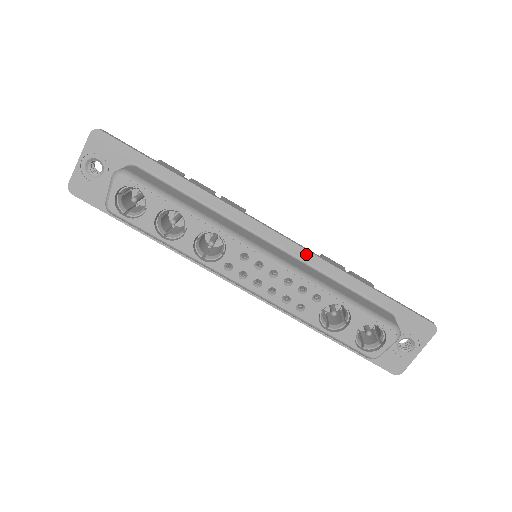
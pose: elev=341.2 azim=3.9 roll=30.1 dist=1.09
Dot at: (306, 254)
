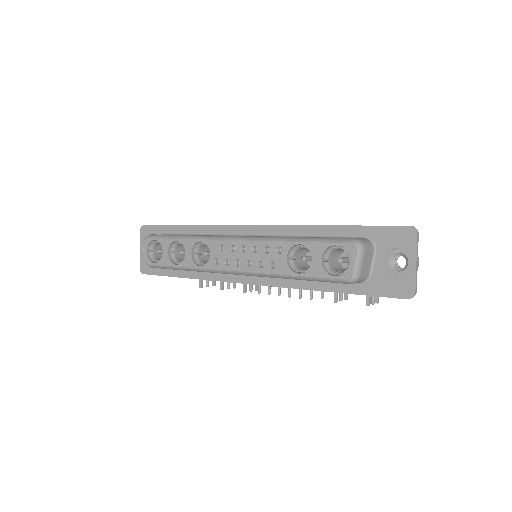
Dot at: (276, 229)
